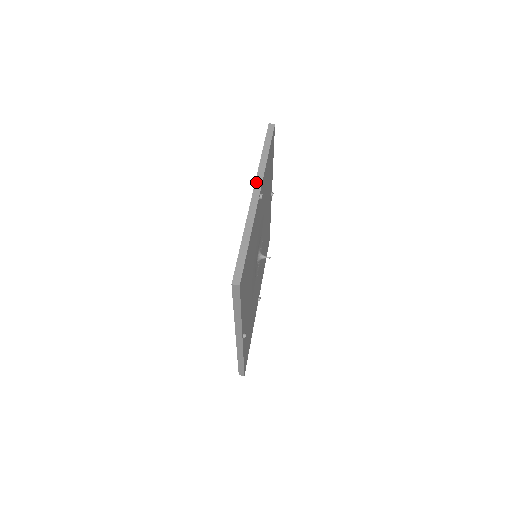
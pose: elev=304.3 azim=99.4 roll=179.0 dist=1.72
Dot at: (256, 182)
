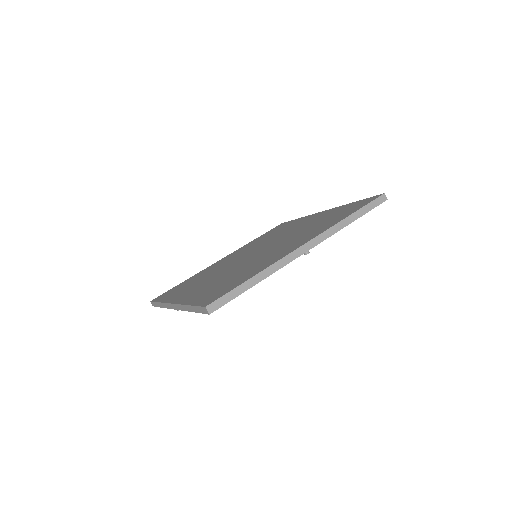
Dot at: (317, 237)
